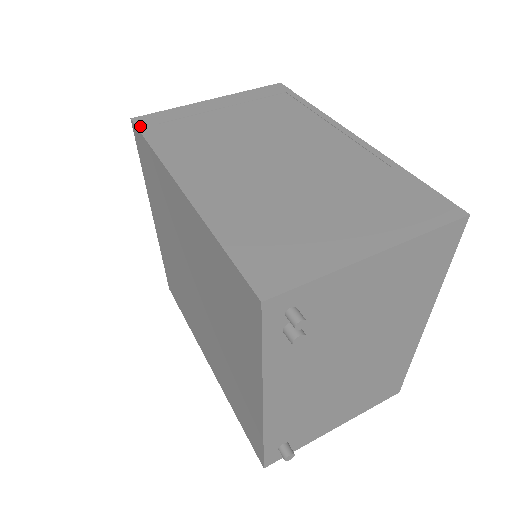
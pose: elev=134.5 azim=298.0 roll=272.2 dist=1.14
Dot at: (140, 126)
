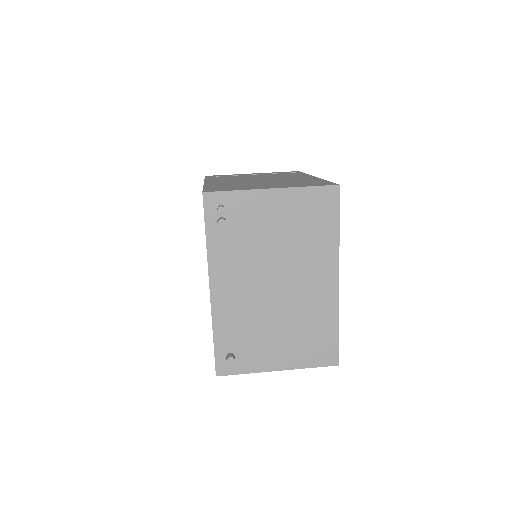
Dot at: (207, 176)
